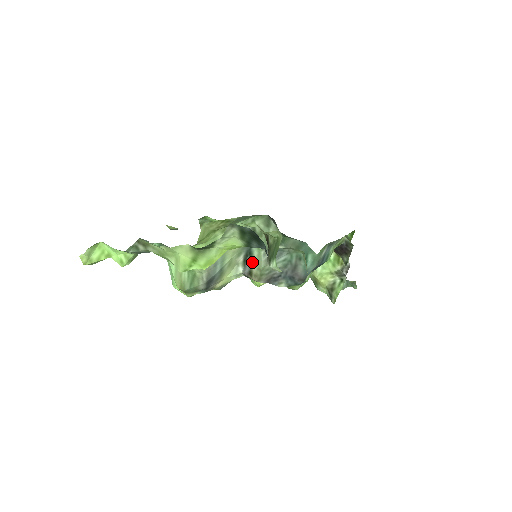
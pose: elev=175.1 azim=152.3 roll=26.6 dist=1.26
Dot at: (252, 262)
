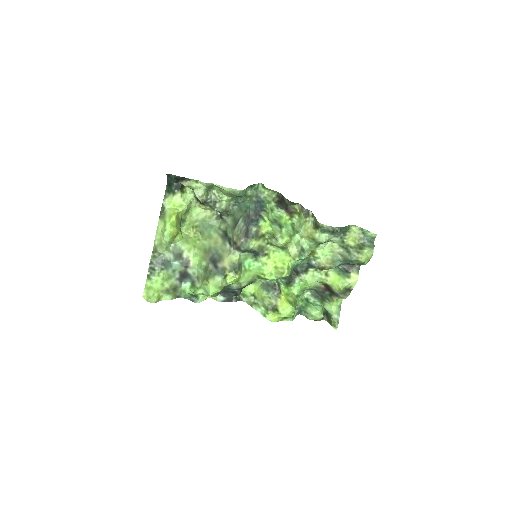
Dot at: (232, 240)
